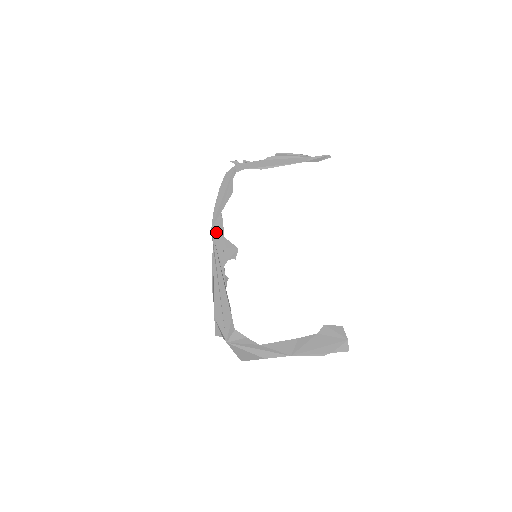
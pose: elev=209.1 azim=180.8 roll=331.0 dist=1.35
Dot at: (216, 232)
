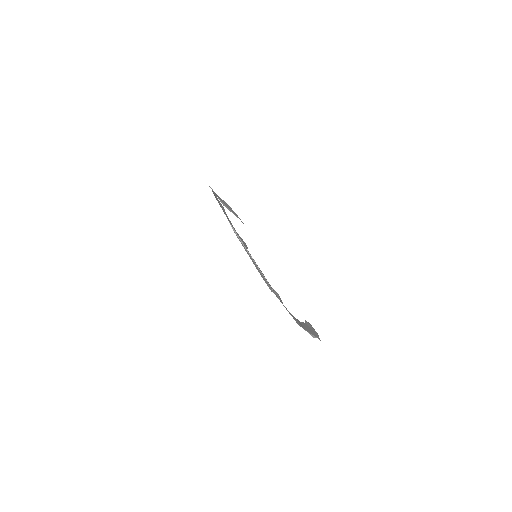
Dot at: (231, 224)
